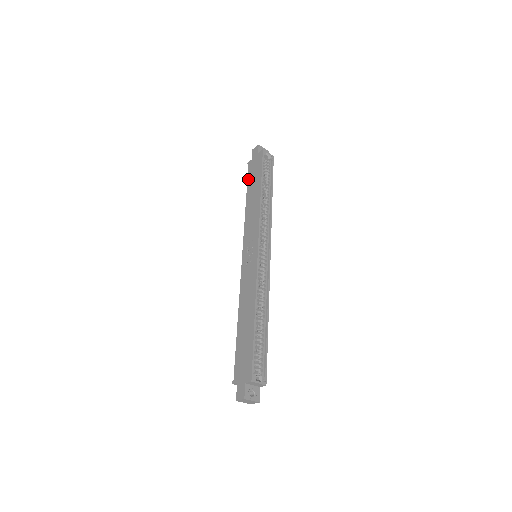
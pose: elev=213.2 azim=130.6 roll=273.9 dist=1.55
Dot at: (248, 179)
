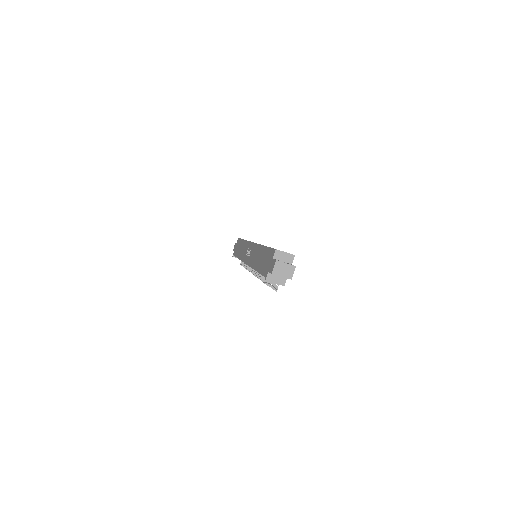
Dot at: (235, 255)
